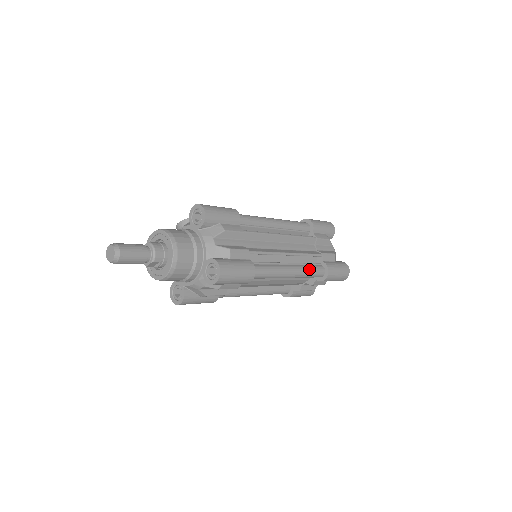
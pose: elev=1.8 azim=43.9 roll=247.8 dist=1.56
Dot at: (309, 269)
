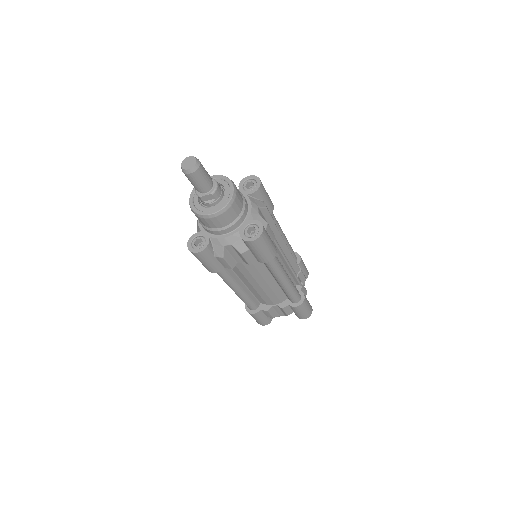
Dot at: (295, 288)
